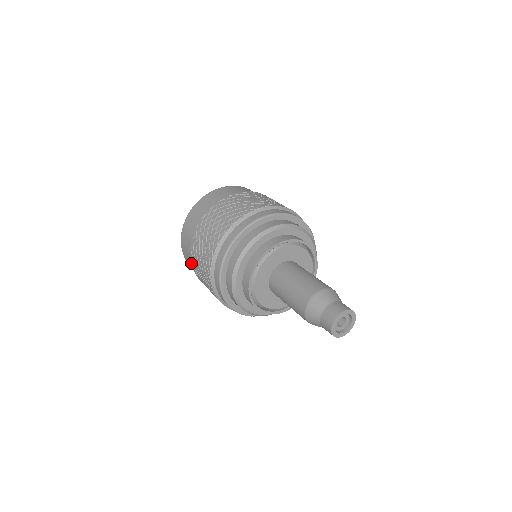
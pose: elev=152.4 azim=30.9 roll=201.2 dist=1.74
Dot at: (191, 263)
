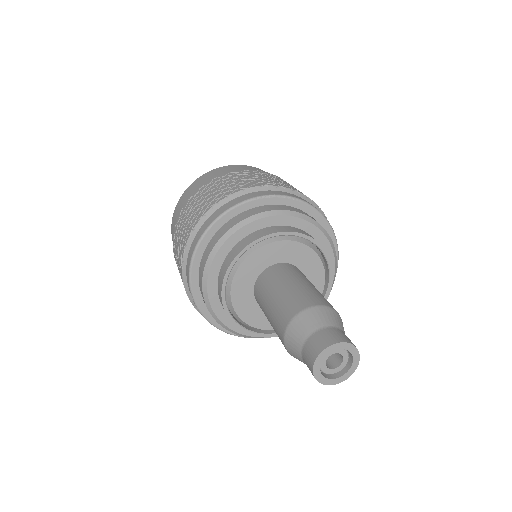
Dot at: (197, 190)
